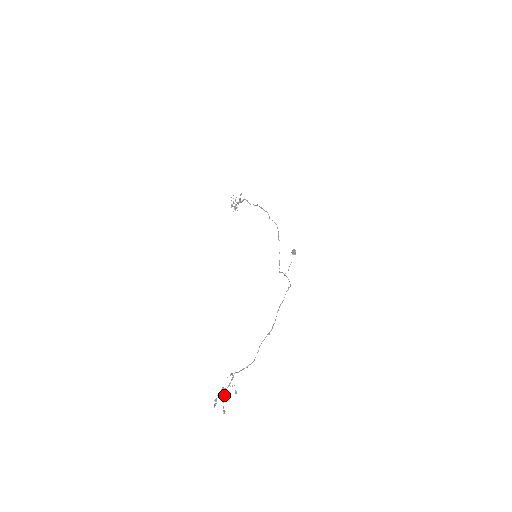
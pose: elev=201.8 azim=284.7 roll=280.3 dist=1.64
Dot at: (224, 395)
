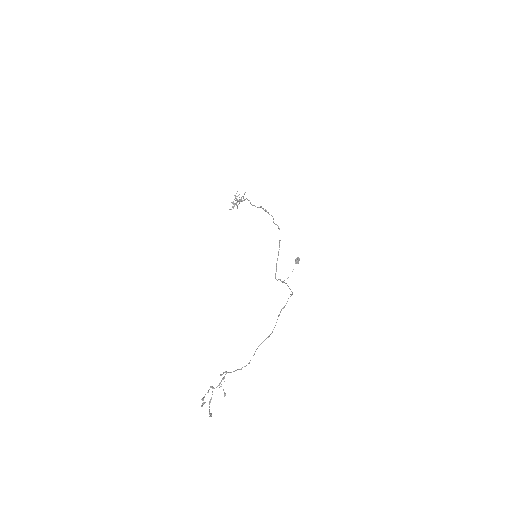
Dot at: occluded
